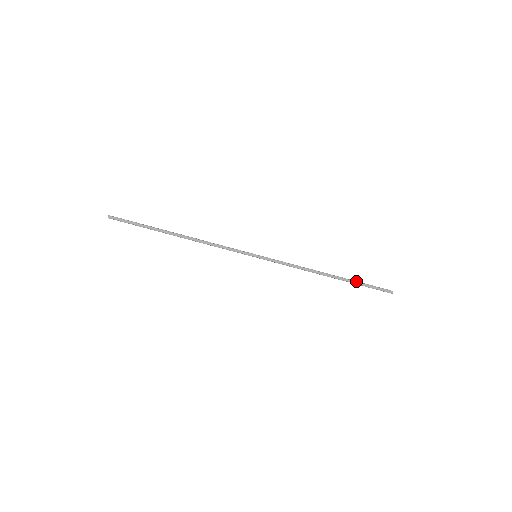
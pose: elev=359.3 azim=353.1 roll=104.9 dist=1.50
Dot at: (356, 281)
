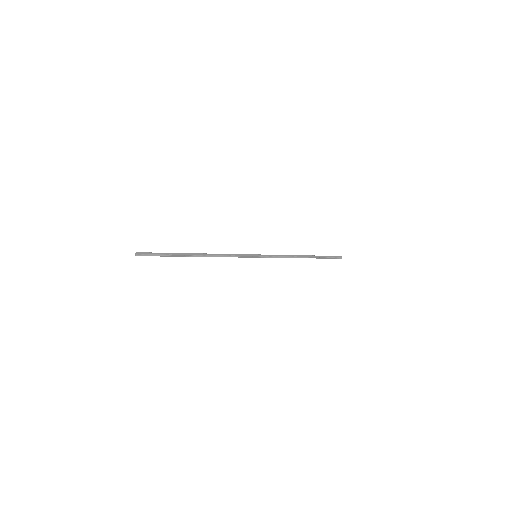
Dot at: occluded
